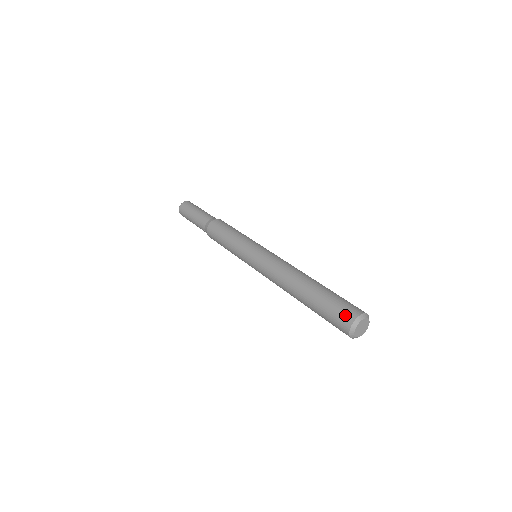
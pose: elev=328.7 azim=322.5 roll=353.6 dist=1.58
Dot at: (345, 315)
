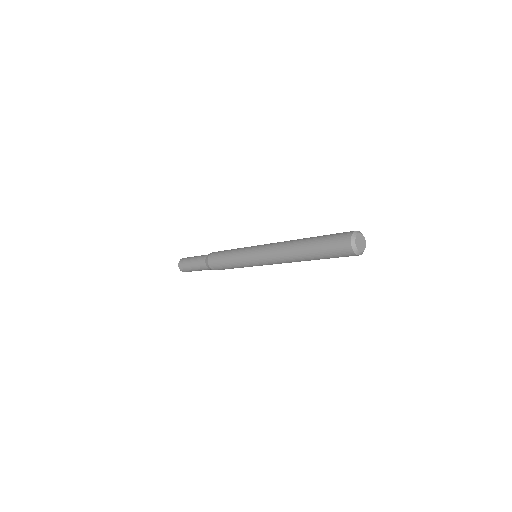
Dot at: occluded
